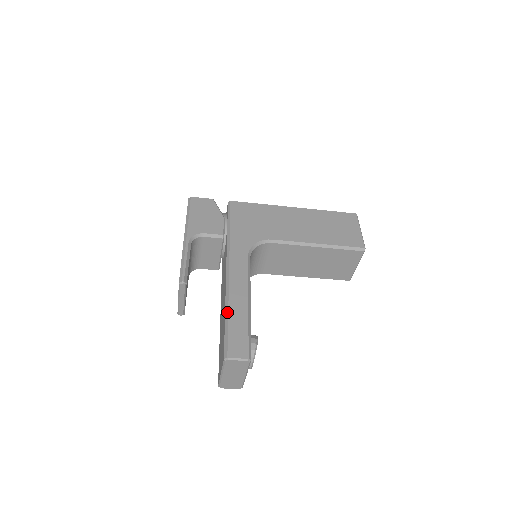
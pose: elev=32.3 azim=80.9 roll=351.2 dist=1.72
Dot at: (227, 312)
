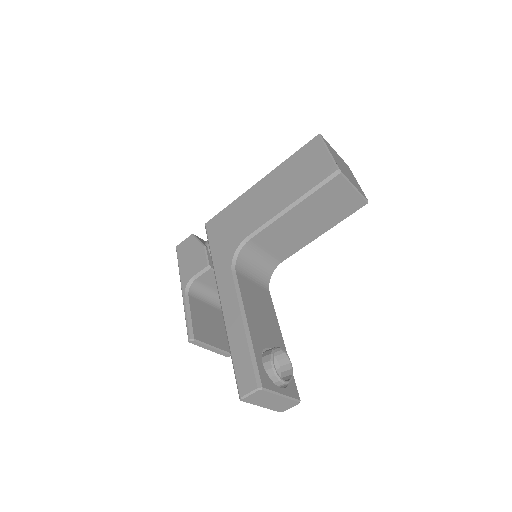
Dot at: (229, 347)
